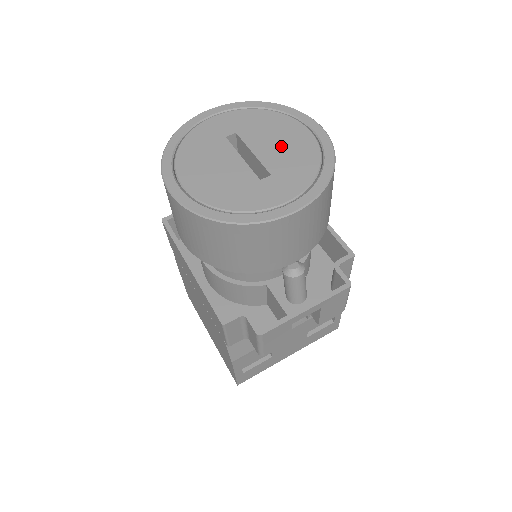
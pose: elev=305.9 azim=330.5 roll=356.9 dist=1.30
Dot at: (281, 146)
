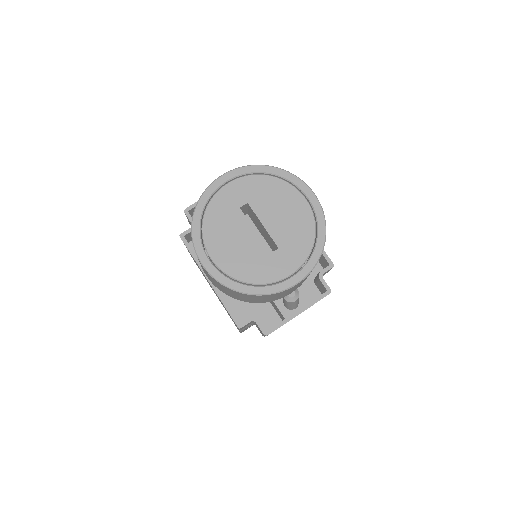
Dot at: (284, 218)
